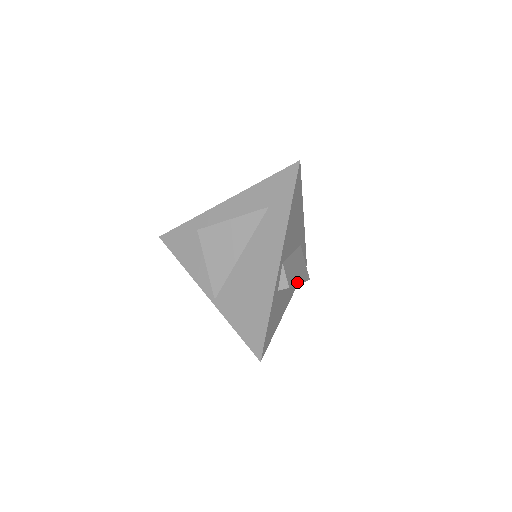
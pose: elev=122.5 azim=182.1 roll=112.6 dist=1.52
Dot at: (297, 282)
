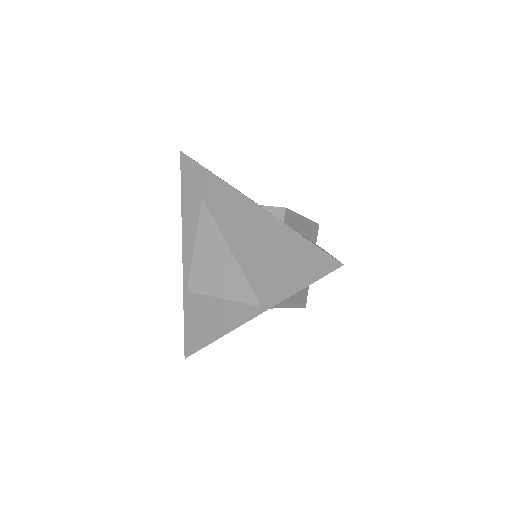
Dot at: occluded
